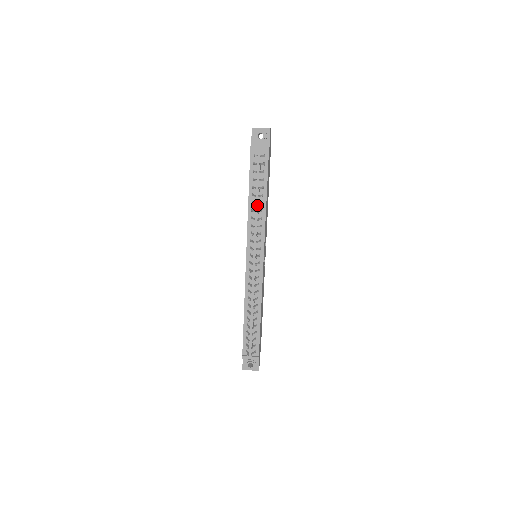
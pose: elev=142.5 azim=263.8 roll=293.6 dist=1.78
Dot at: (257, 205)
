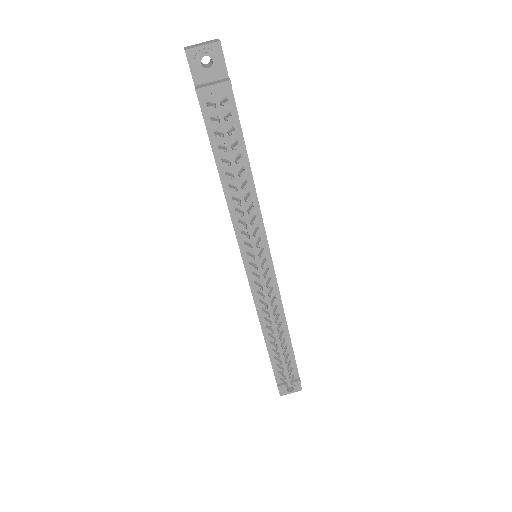
Dot at: (239, 187)
